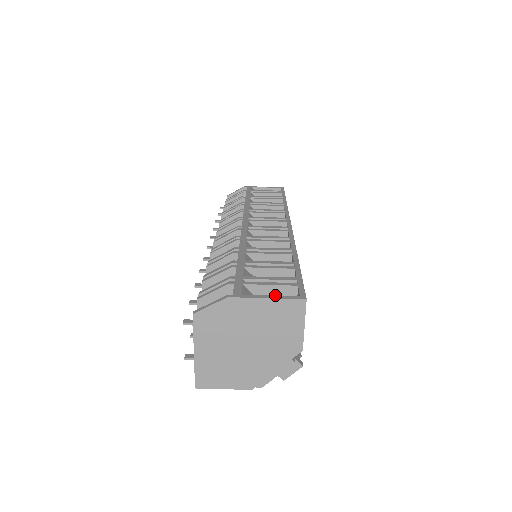
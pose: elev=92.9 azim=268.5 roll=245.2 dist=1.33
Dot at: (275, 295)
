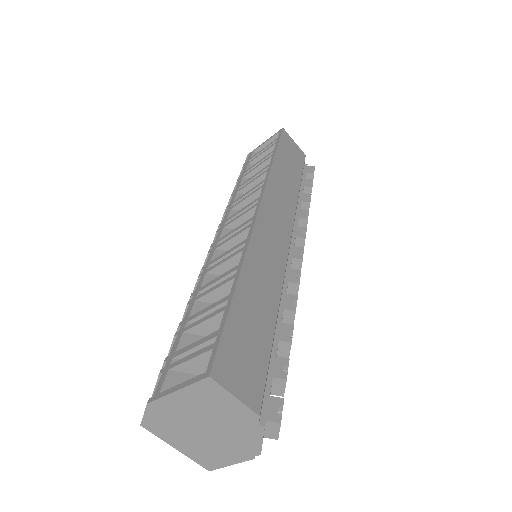
Dot at: (204, 365)
